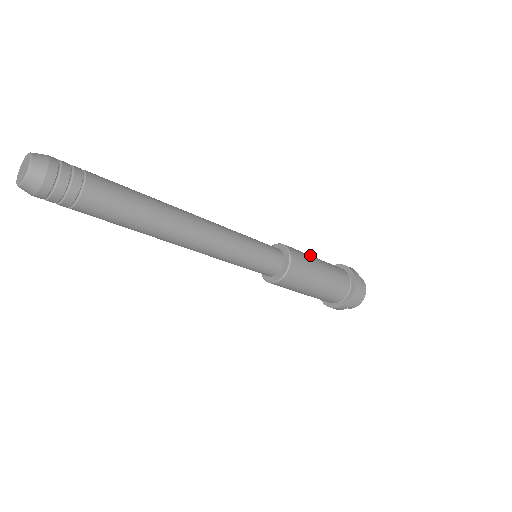
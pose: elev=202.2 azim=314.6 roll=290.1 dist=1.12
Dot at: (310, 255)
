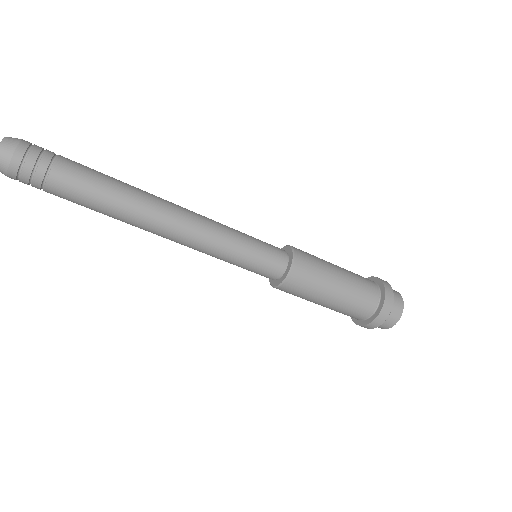
Dot at: occluded
